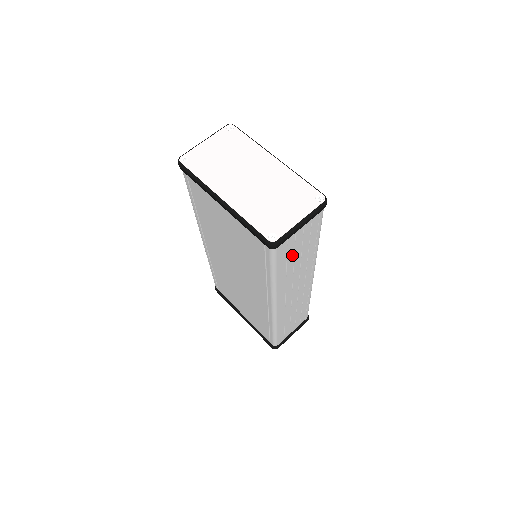
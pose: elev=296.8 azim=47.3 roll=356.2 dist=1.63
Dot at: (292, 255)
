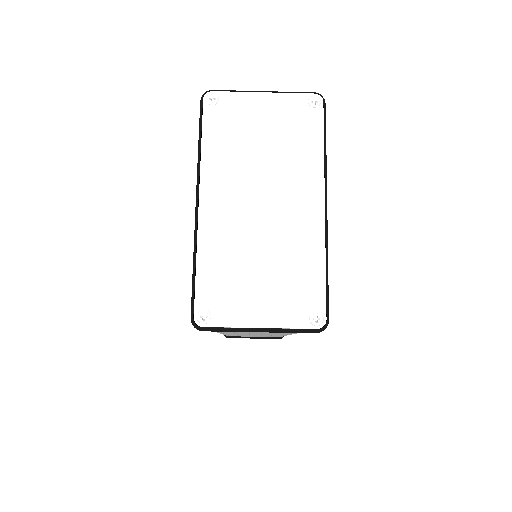
Dot at: occluded
